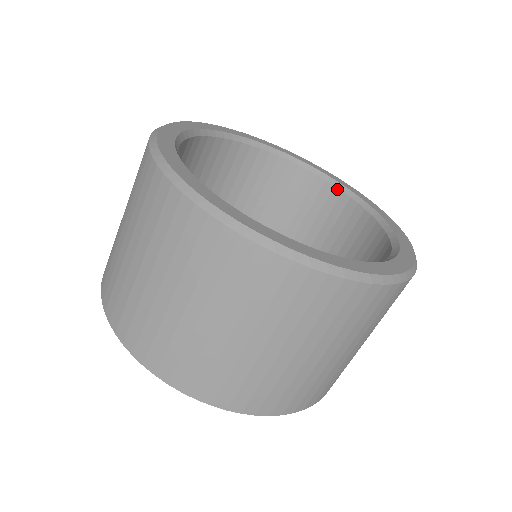
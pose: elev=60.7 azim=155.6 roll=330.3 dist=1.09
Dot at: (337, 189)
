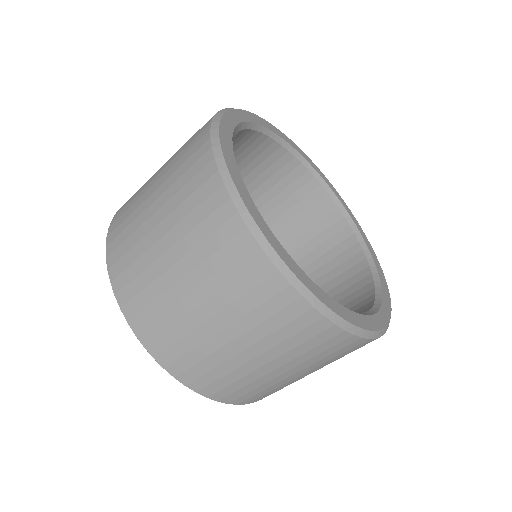
Dot at: (304, 166)
